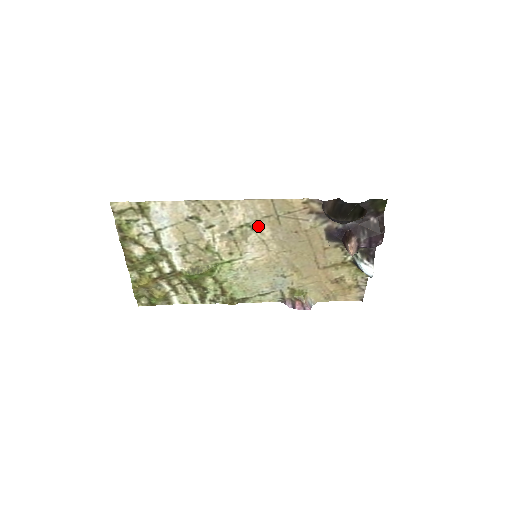
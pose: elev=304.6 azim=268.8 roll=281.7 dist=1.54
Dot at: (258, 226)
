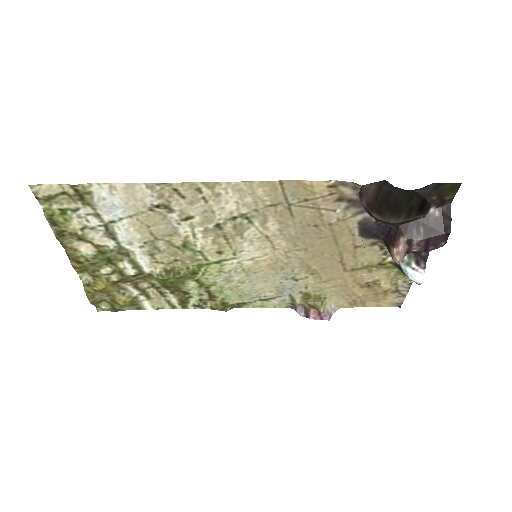
Dot at: (259, 218)
